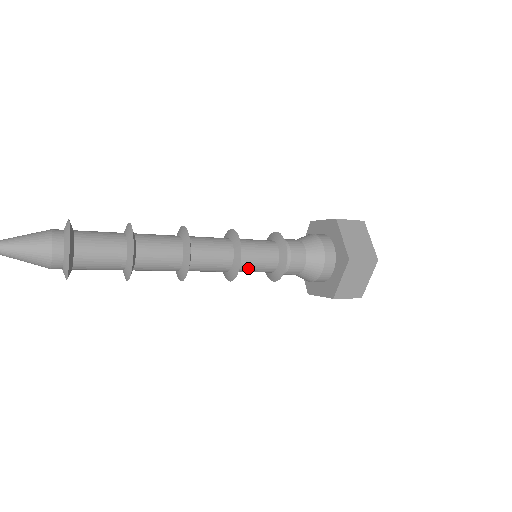
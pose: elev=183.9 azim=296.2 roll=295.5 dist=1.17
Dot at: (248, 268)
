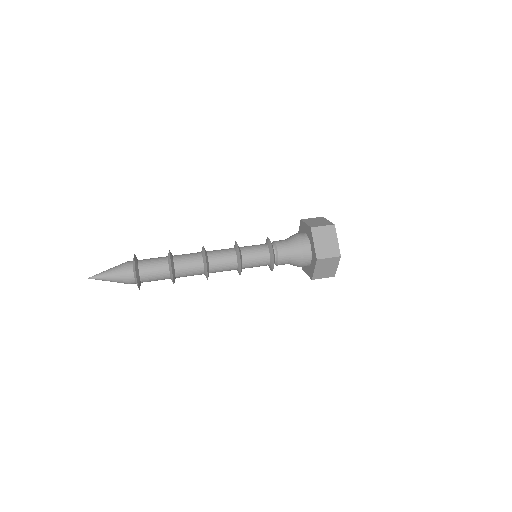
Dot at: (249, 267)
